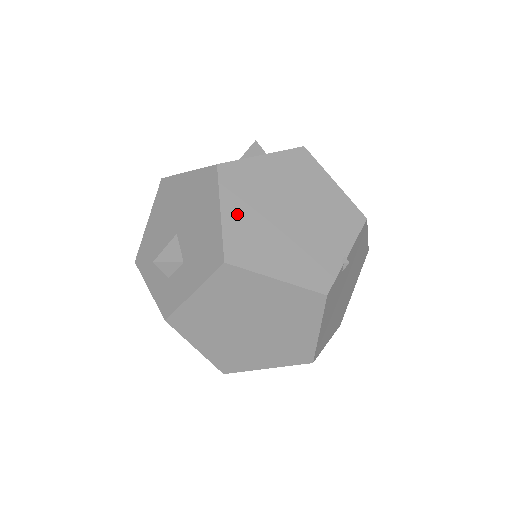
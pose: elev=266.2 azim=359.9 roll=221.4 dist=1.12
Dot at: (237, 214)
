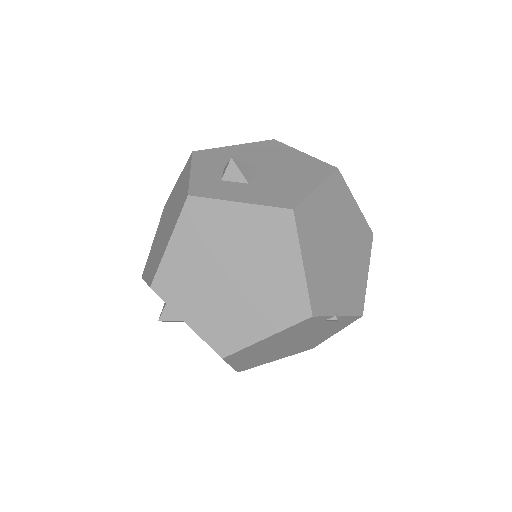
Dot at: (322, 202)
